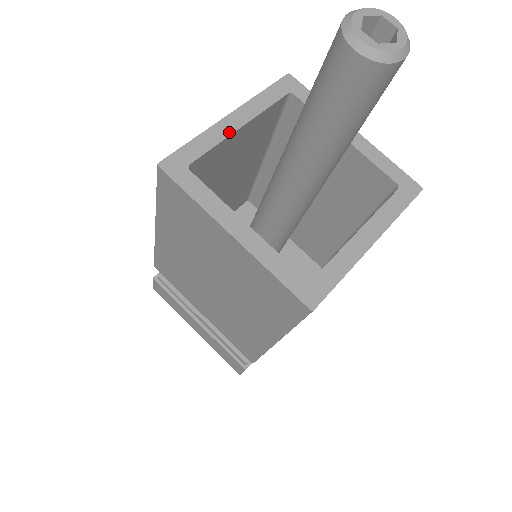
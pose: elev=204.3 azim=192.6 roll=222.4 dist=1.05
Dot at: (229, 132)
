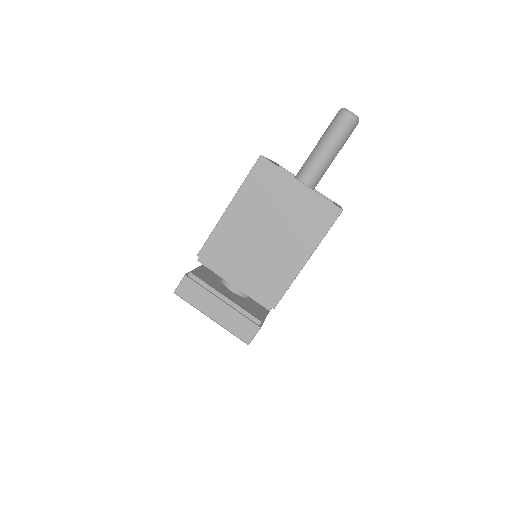
Dot at: occluded
